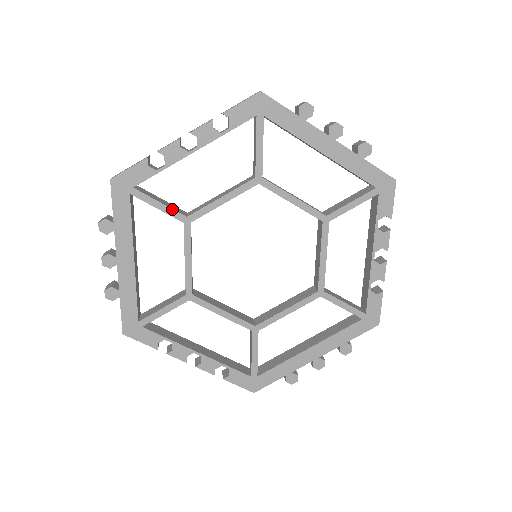
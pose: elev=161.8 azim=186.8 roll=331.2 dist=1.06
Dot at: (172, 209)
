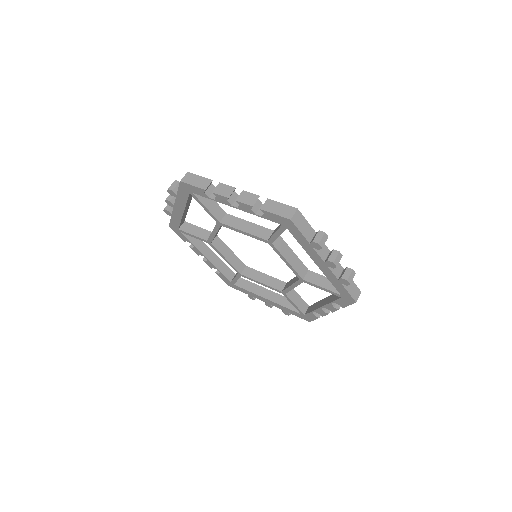
Dot at: (212, 214)
